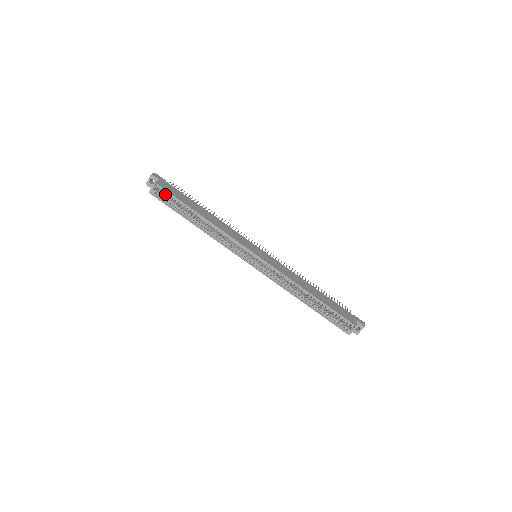
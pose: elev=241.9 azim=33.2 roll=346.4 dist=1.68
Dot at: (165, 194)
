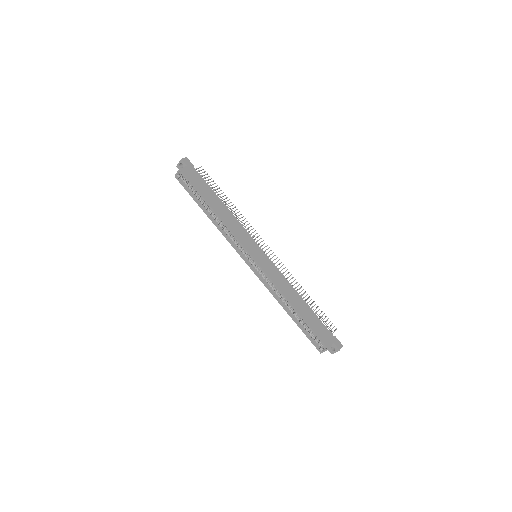
Dot at: (187, 181)
